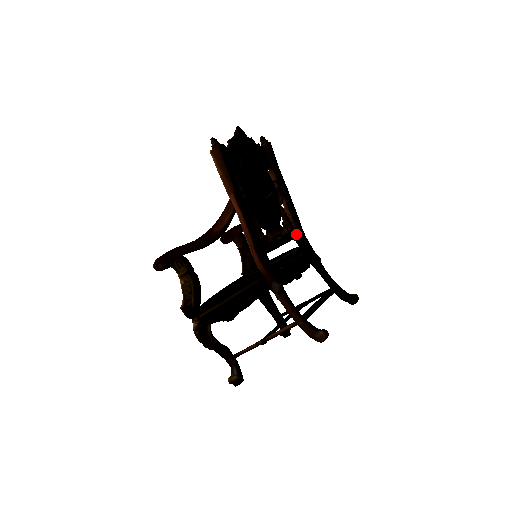
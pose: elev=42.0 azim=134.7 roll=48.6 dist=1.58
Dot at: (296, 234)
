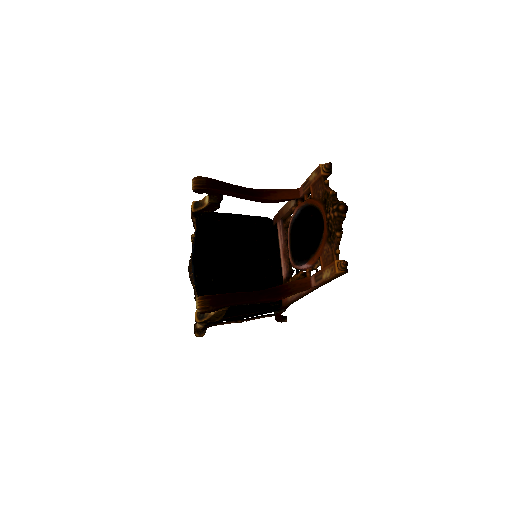
Dot at: occluded
